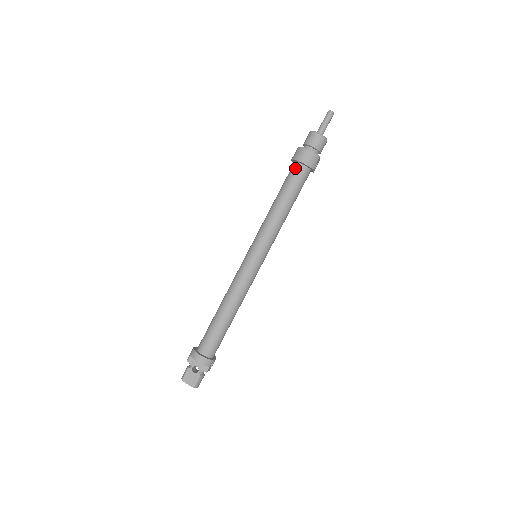
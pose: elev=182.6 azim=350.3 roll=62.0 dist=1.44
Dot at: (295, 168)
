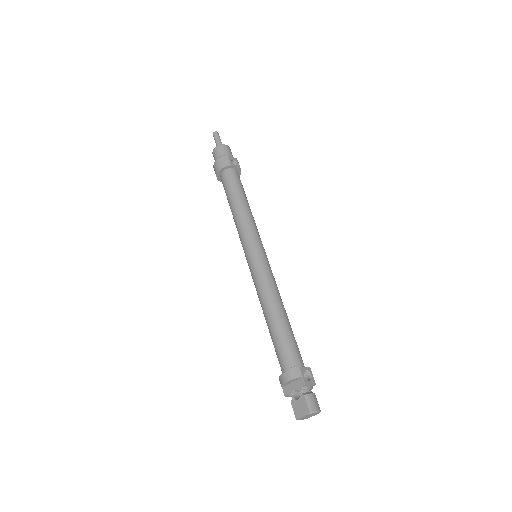
Dot at: (221, 180)
